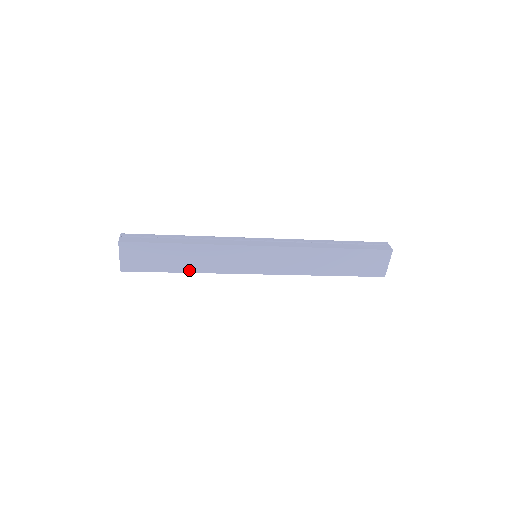
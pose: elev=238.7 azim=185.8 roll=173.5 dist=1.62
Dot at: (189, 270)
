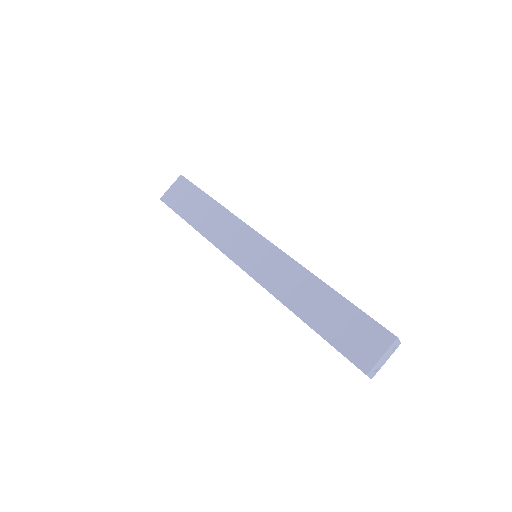
Dot at: (198, 227)
